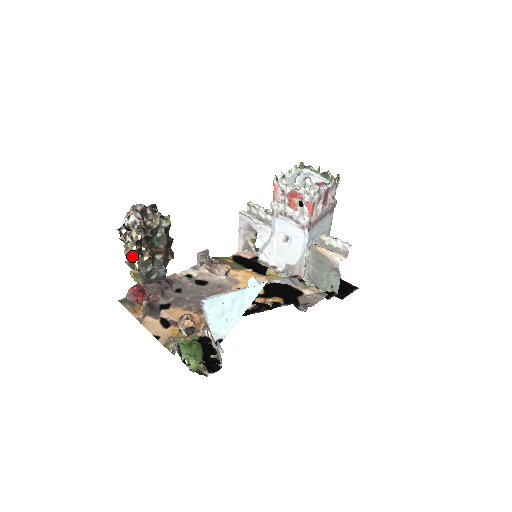
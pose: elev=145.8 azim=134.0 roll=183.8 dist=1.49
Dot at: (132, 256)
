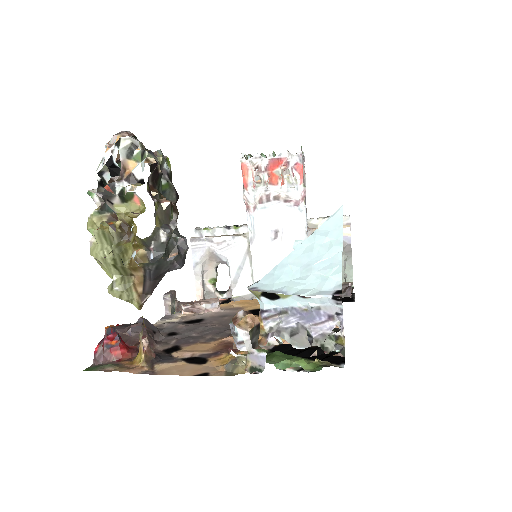
Dot at: (135, 213)
